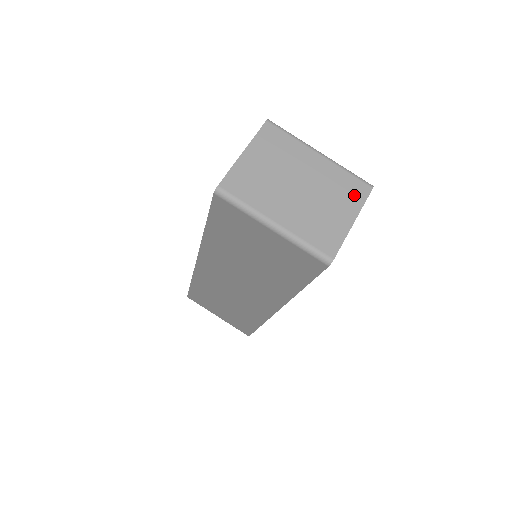
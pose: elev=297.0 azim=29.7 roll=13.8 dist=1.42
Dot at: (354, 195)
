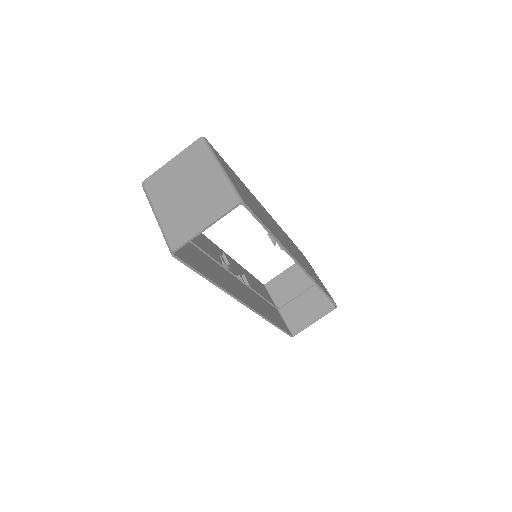
Dot at: (220, 206)
